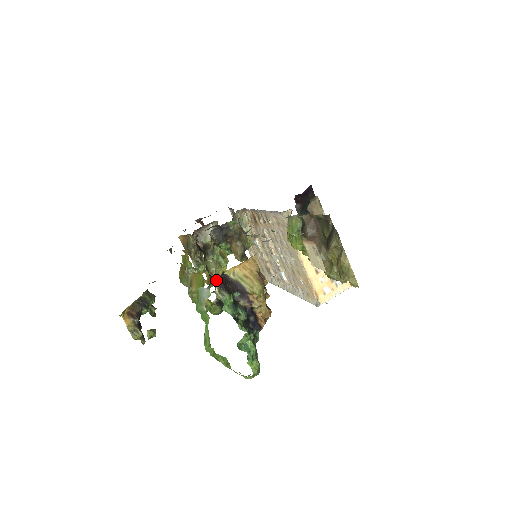
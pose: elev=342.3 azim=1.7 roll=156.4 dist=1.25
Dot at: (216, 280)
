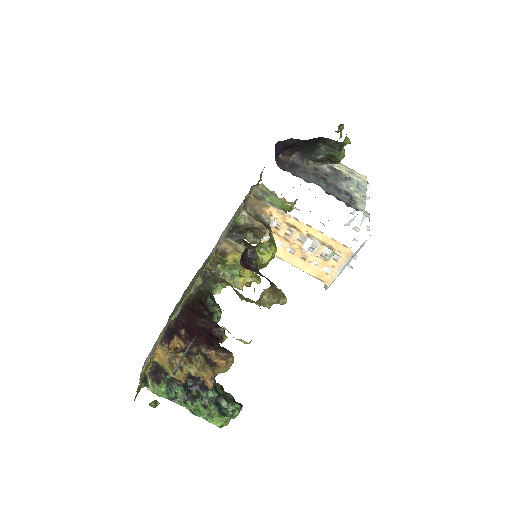
Dot at: (240, 289)
